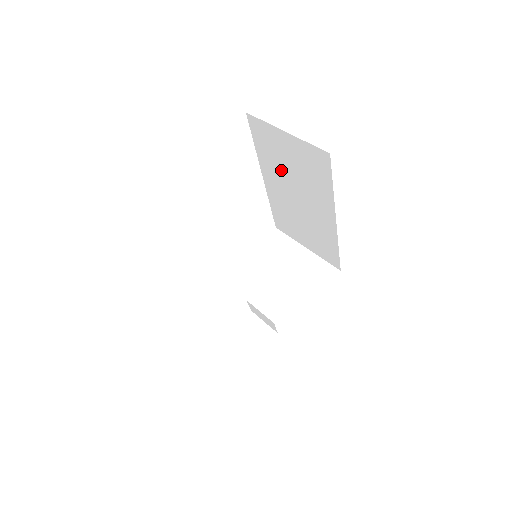
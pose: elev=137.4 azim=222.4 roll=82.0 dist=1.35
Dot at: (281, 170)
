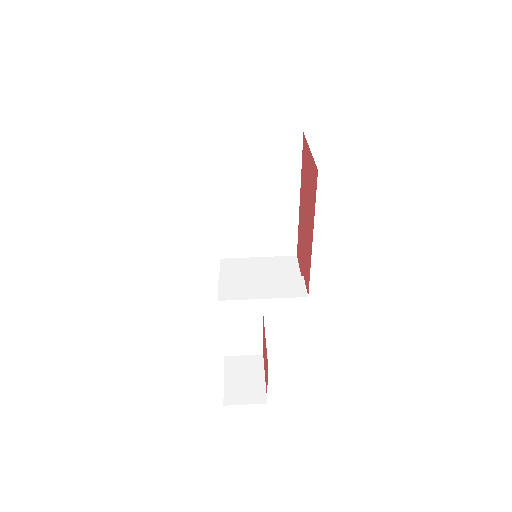
Dot at: (243, 179)
